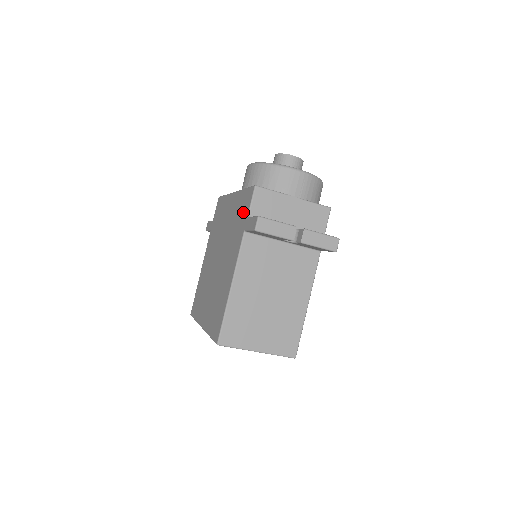
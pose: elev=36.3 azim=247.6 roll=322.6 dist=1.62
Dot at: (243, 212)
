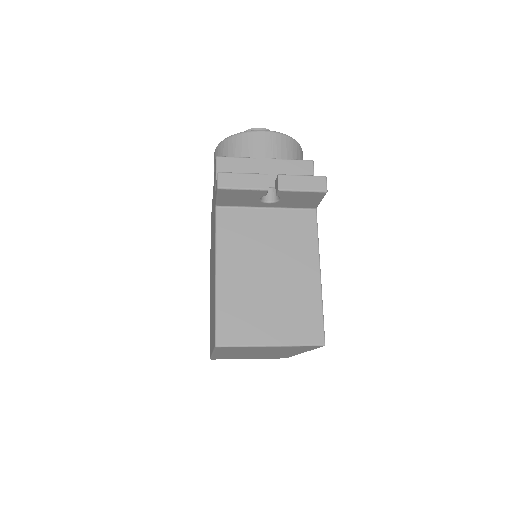
Dot at: occluded
